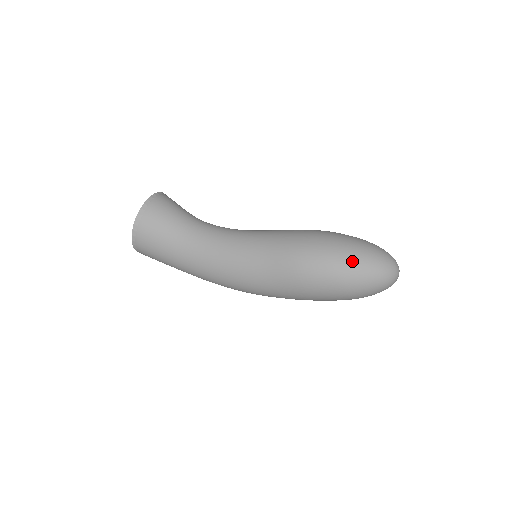
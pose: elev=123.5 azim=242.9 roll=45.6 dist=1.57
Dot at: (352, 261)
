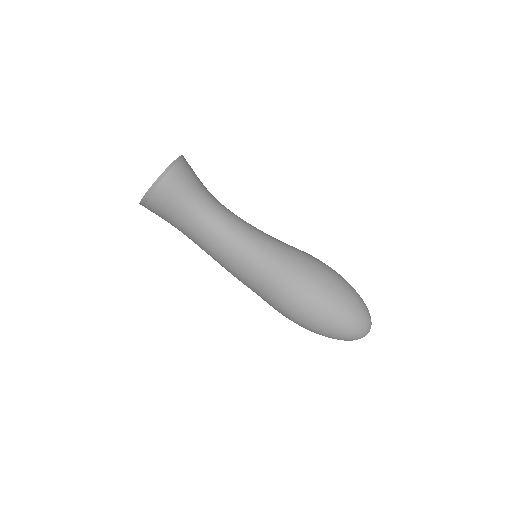
Dot at: (326, 329)
